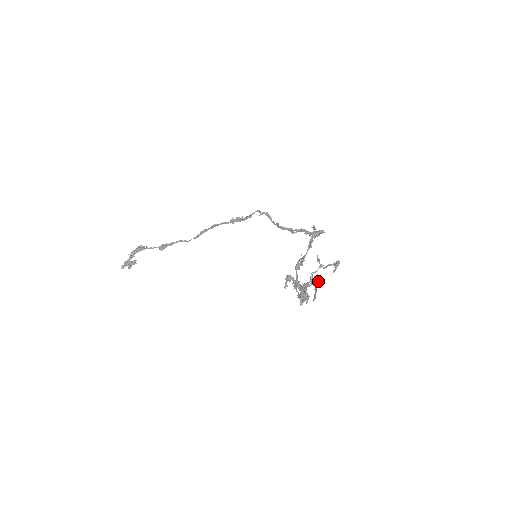
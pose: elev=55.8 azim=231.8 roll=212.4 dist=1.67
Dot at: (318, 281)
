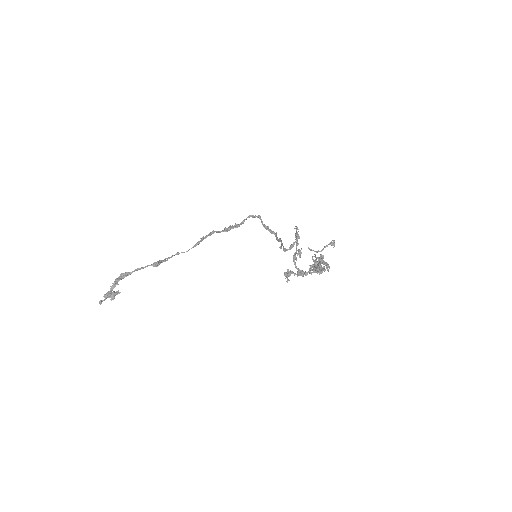
Dot at: (322, 260)
